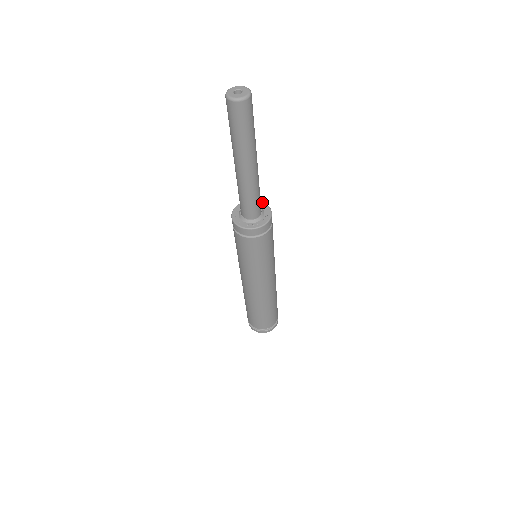
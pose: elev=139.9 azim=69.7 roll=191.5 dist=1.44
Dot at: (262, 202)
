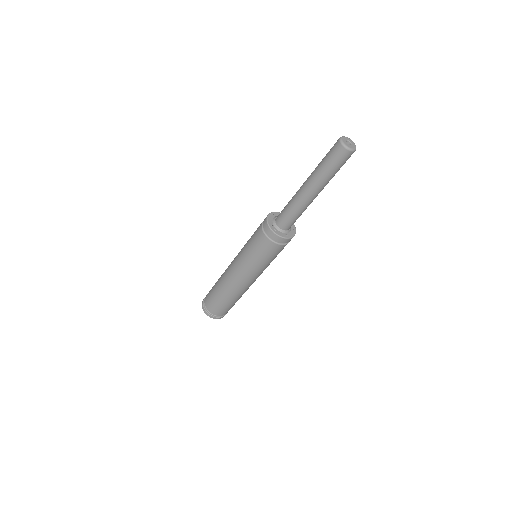
Dot at: occluded
